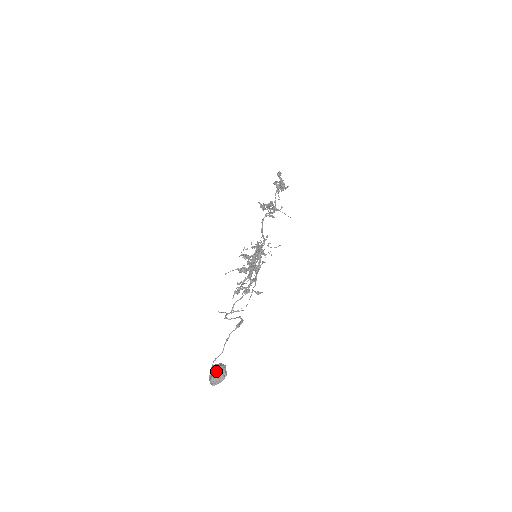
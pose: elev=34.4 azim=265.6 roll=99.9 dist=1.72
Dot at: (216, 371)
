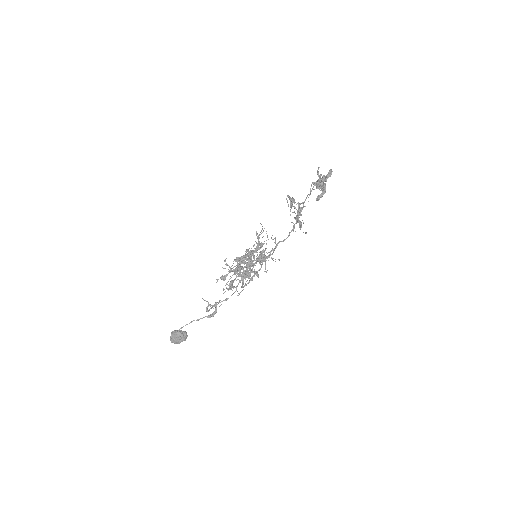
Dot at: (180, 340)
